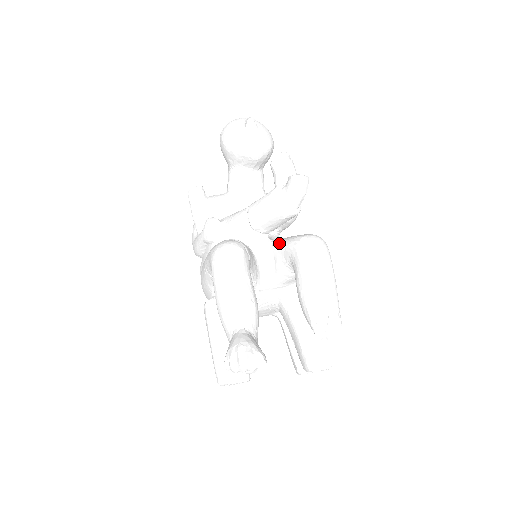
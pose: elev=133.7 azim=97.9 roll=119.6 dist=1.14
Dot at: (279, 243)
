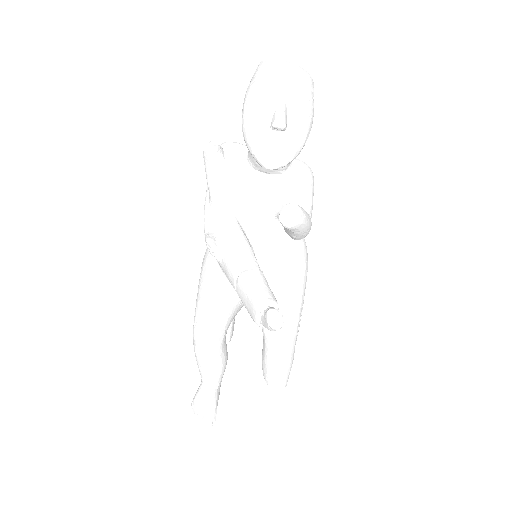
Dot at: occluded
